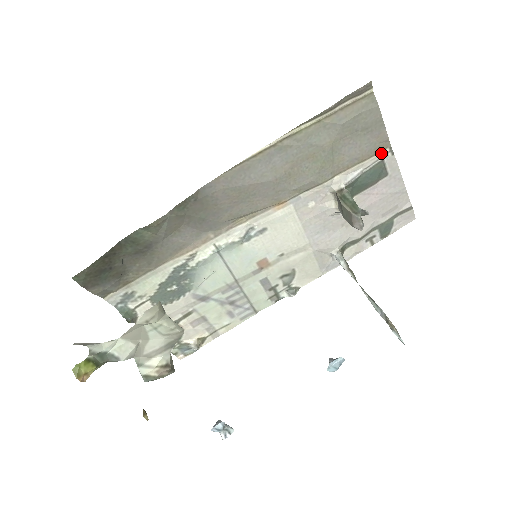
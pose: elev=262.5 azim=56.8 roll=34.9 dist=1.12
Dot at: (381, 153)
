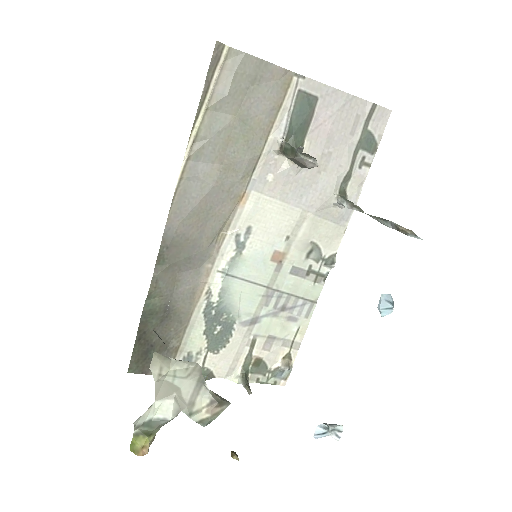
Dot at: (291, 86)
